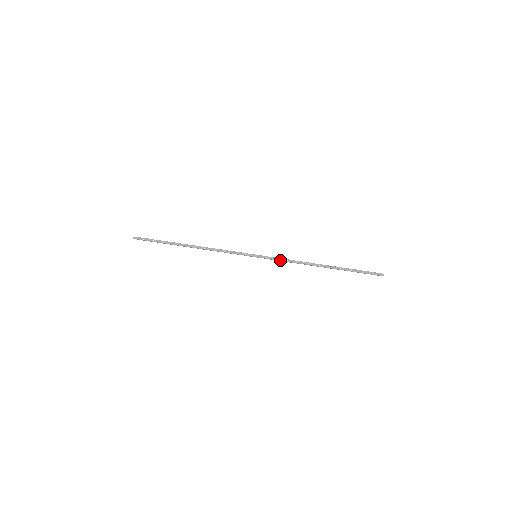
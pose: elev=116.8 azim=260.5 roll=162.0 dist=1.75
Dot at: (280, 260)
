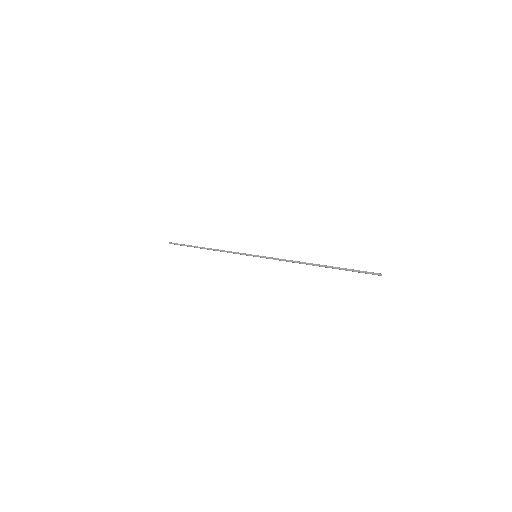
Dot at: (276, 258)
